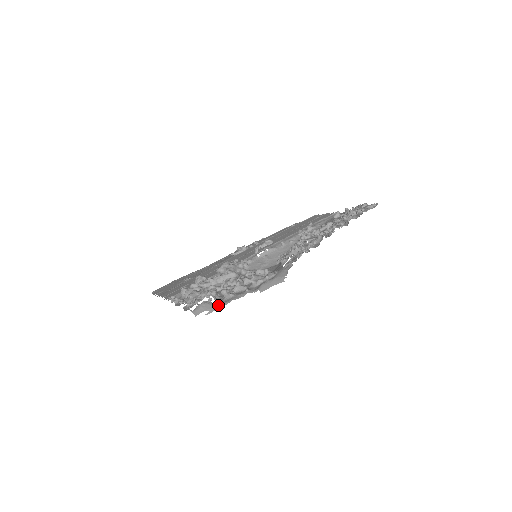
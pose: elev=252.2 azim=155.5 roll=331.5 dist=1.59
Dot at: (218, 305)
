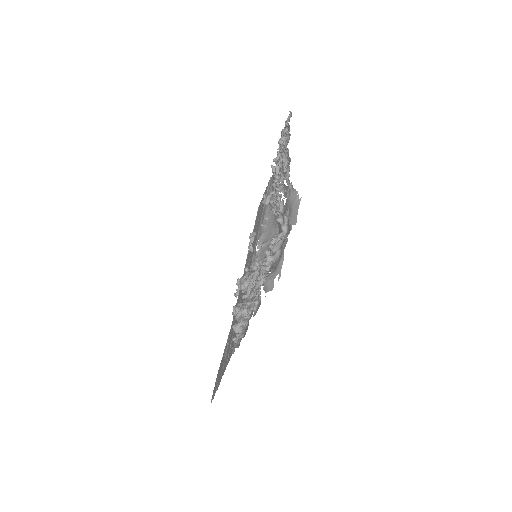
Dot at: (278, 264)
